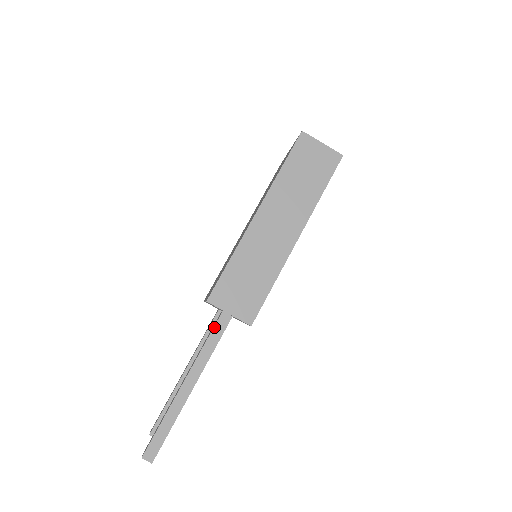
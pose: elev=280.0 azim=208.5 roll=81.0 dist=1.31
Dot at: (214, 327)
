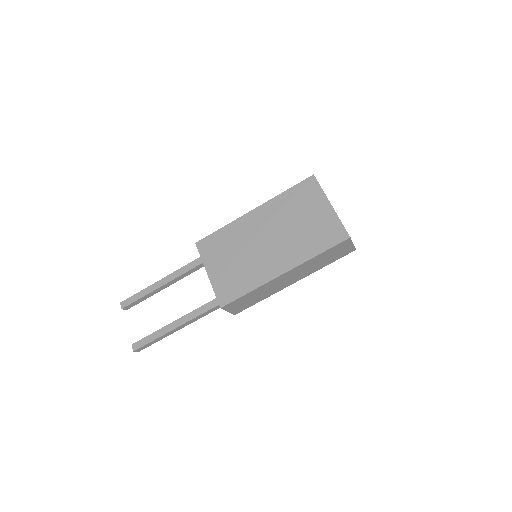
Dot at: (212, 309)
